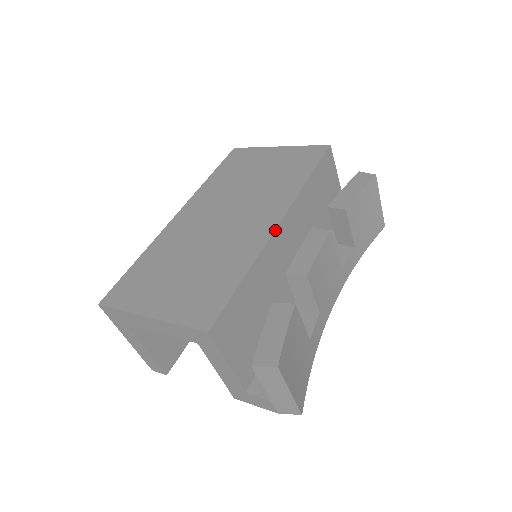
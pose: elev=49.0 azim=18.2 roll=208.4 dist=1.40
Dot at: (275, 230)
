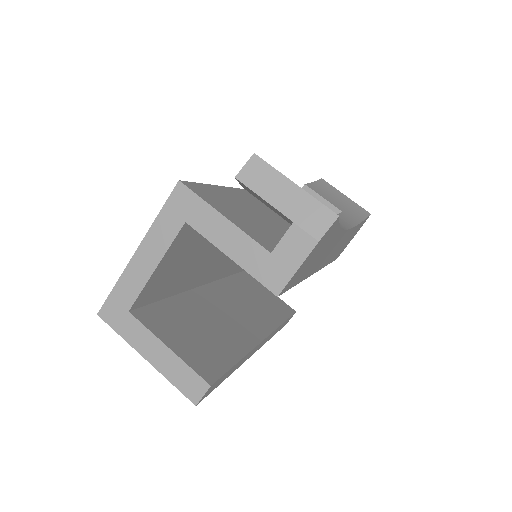
Dot at: (239, 189)
